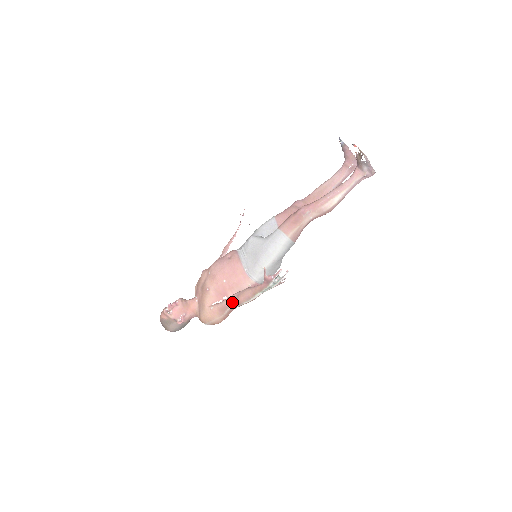
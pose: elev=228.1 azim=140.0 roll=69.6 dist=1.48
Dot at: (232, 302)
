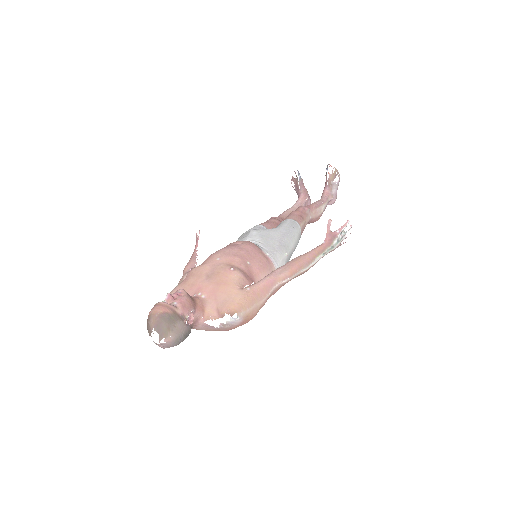
Dot at: (282, 274)
